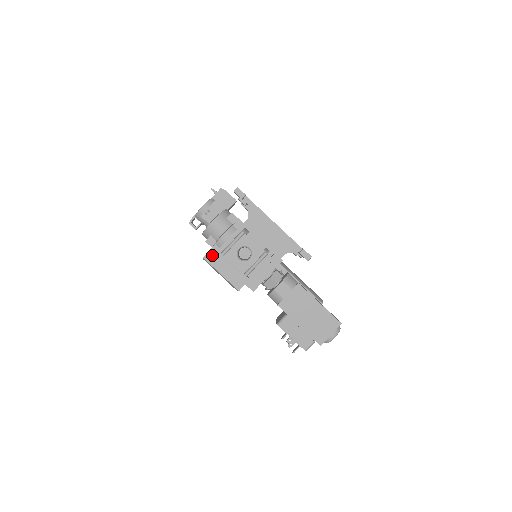
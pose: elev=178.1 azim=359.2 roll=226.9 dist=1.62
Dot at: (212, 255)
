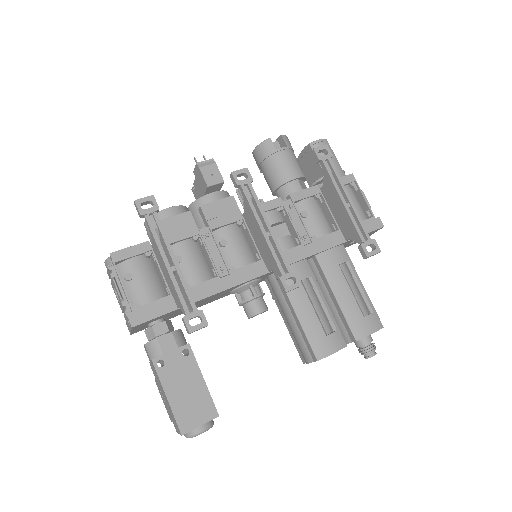
Dot at: occluded
